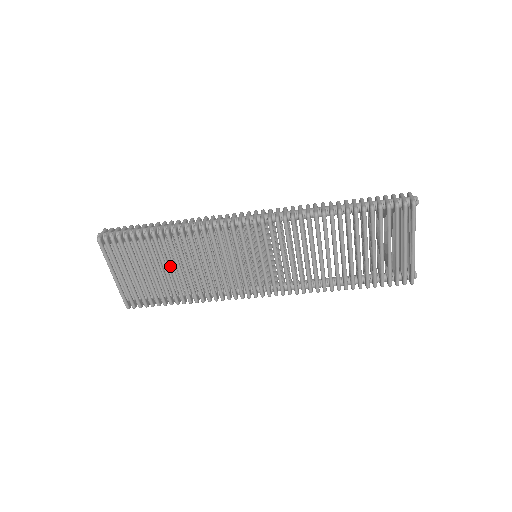
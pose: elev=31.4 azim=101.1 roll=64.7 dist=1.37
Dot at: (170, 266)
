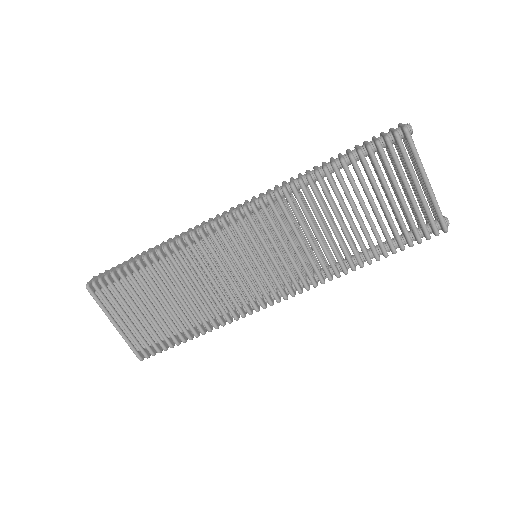
Dot at: (167, 295)
